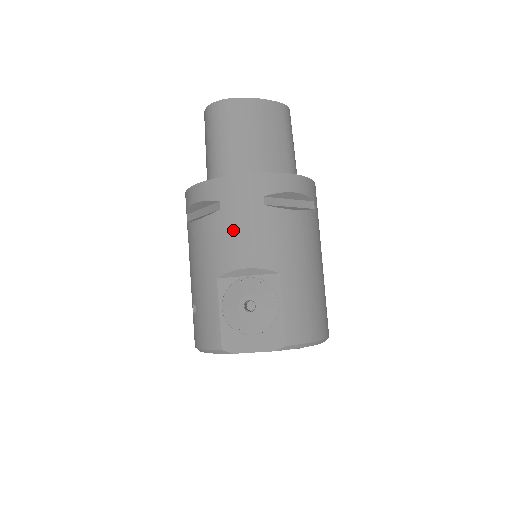
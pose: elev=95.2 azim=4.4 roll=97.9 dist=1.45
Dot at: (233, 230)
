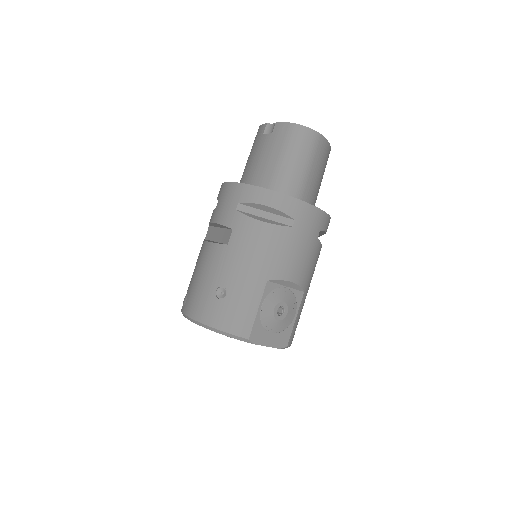
Dot at: (296, 248)
